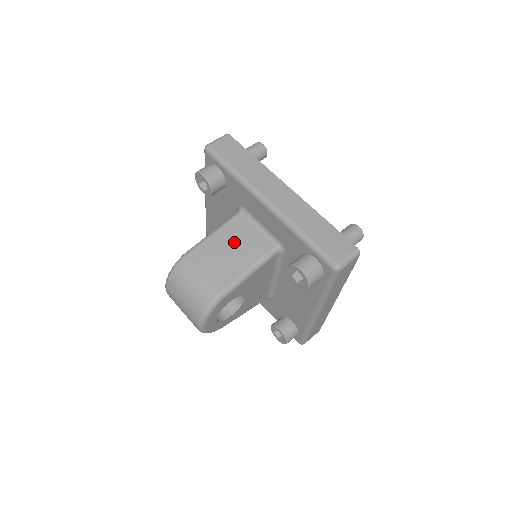
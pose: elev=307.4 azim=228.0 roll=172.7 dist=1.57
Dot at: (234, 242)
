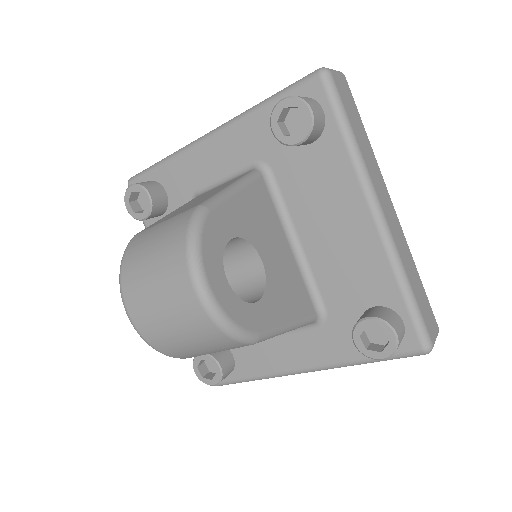
Dot at: (199, 198)
